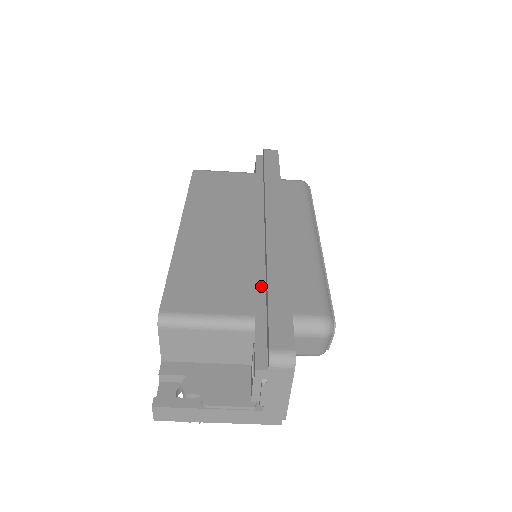
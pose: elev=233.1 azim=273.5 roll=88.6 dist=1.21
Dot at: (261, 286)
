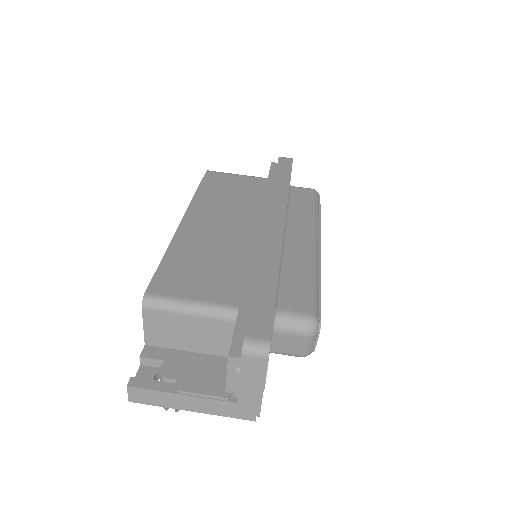
Dot at: (251, 280)
